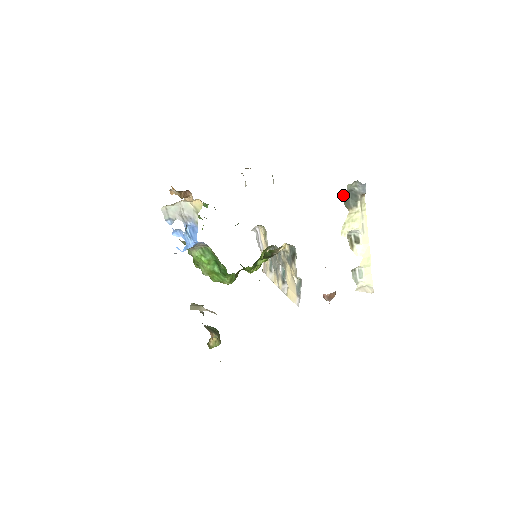
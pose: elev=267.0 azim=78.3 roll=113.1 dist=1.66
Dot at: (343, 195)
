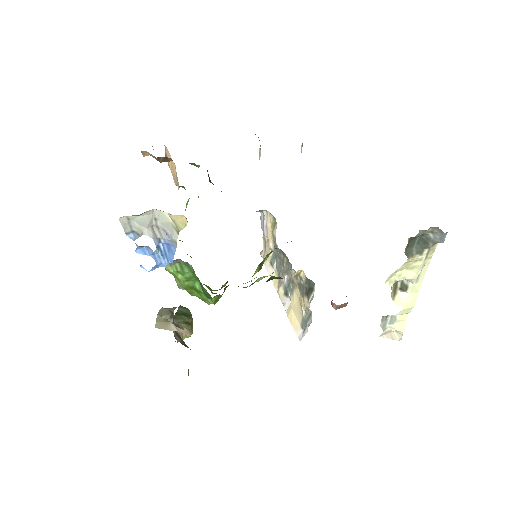
Dot at: (408, 241)
